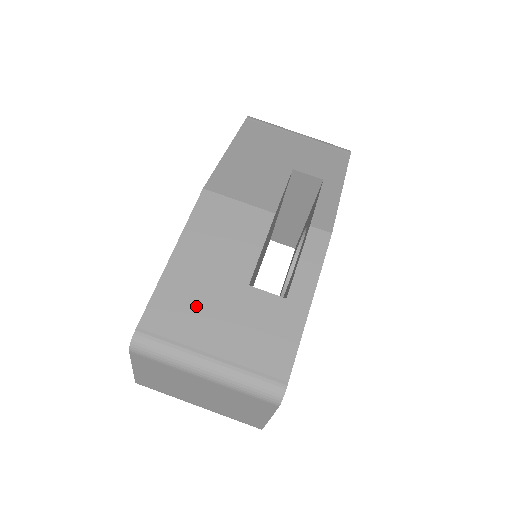
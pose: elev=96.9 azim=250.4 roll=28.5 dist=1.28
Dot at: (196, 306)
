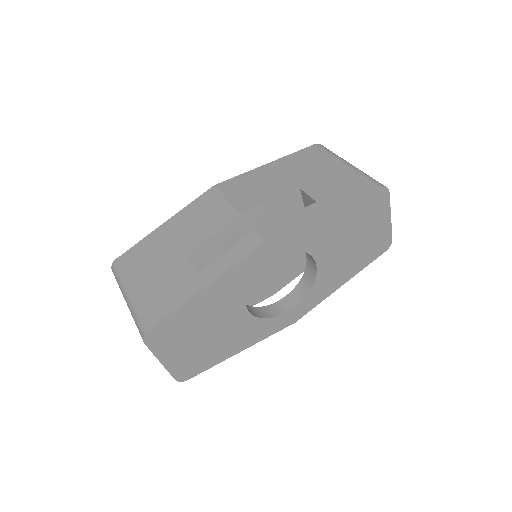
Dot at: (150, 257)
